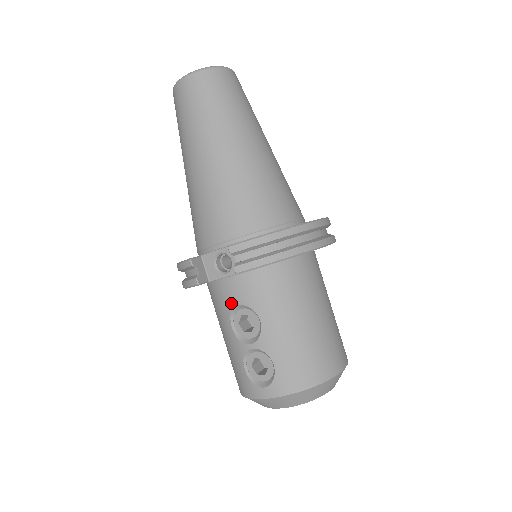
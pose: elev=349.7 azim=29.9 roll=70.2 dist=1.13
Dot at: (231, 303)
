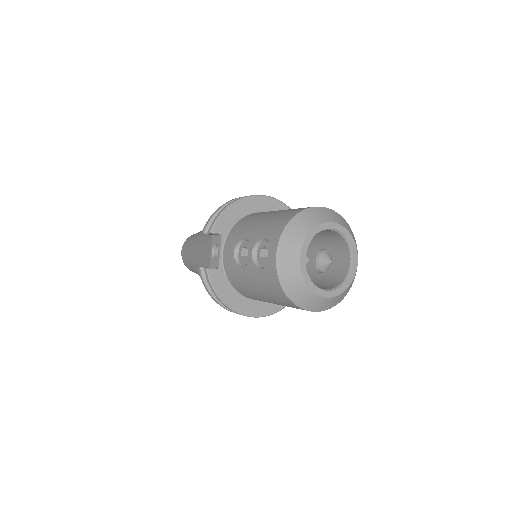
Dot at: (232, 259)
